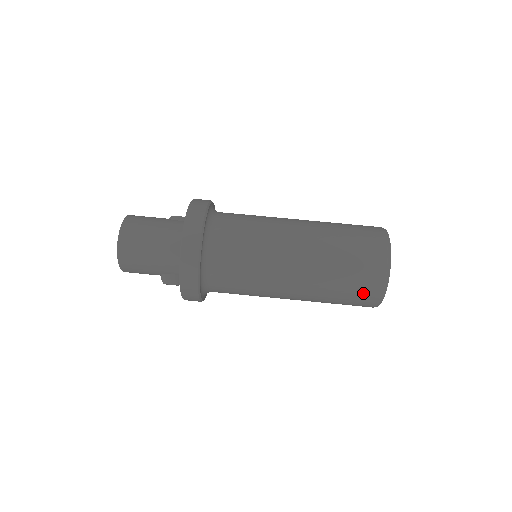
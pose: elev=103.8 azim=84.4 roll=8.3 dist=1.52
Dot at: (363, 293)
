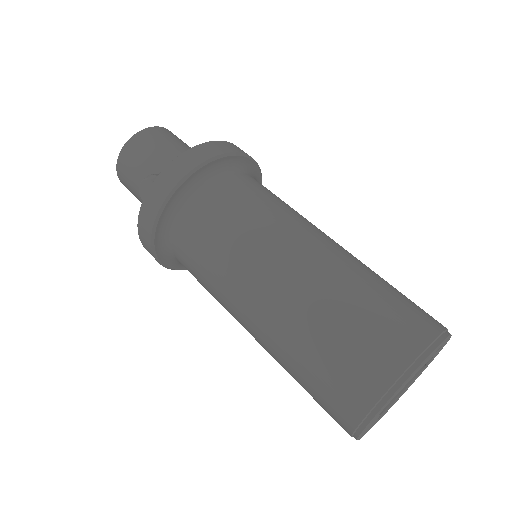
Dot at: (385, 337)
